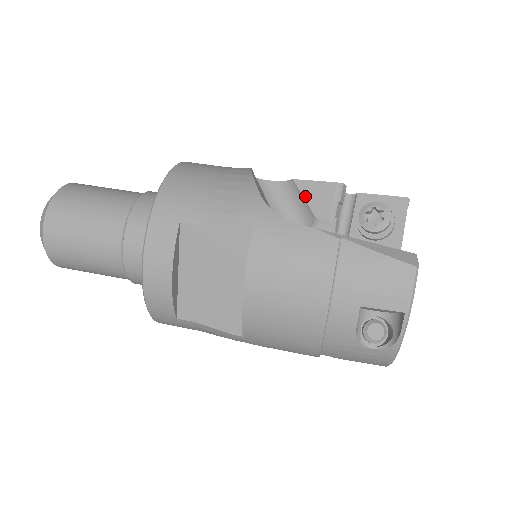
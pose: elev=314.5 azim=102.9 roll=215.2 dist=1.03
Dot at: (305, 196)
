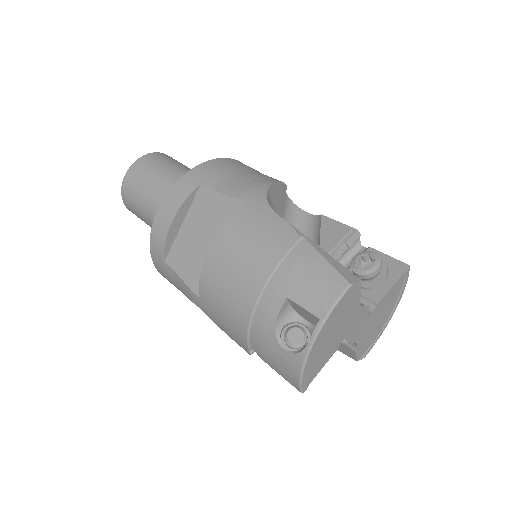
Dot at: (322, 229)
